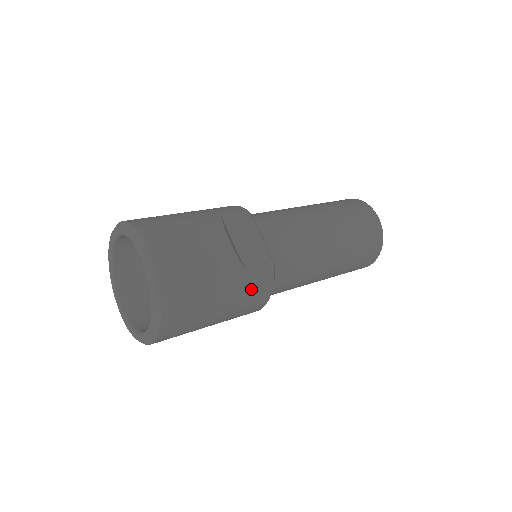
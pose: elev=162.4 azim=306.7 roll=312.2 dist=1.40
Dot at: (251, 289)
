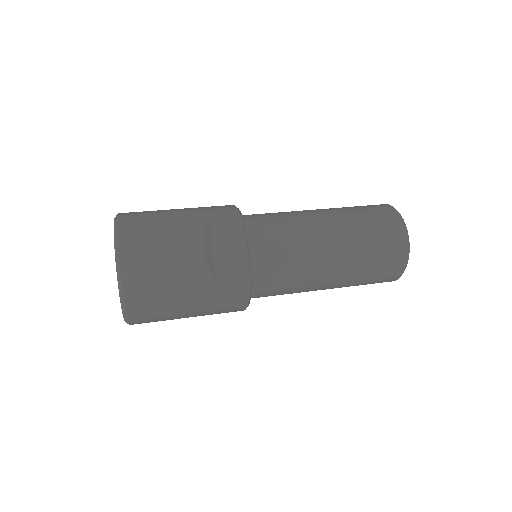
Dot at: (222, 297)
